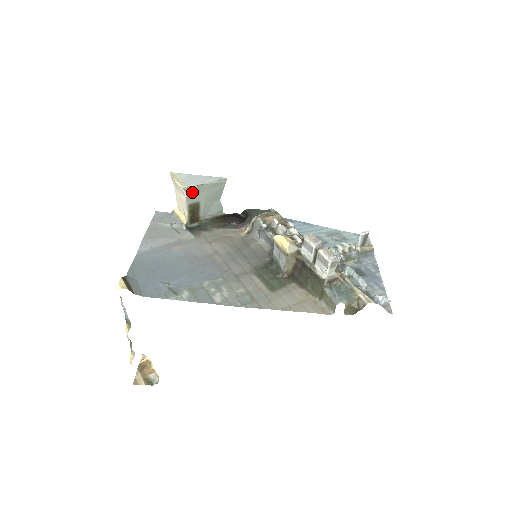
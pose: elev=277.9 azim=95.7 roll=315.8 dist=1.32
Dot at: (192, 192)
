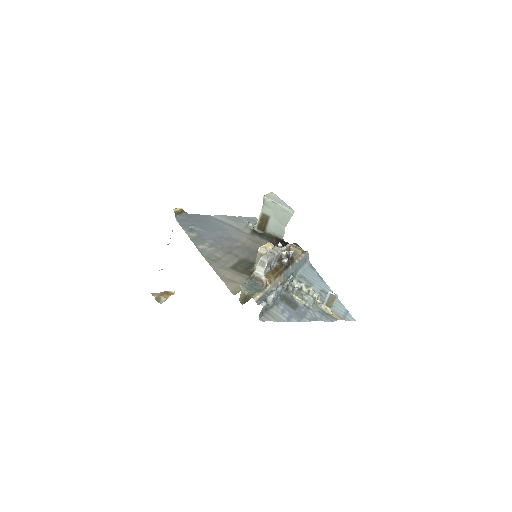
Dot at: (268, 205)
